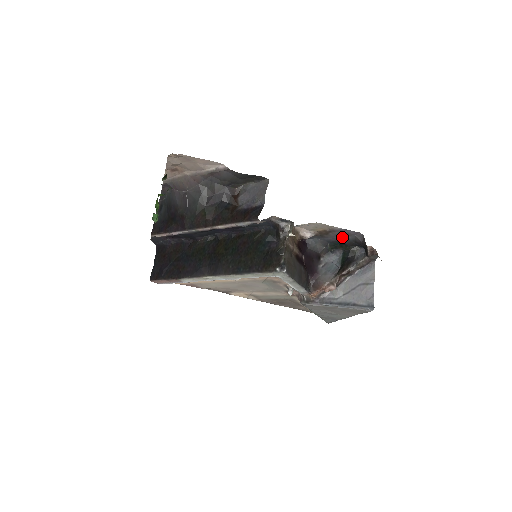
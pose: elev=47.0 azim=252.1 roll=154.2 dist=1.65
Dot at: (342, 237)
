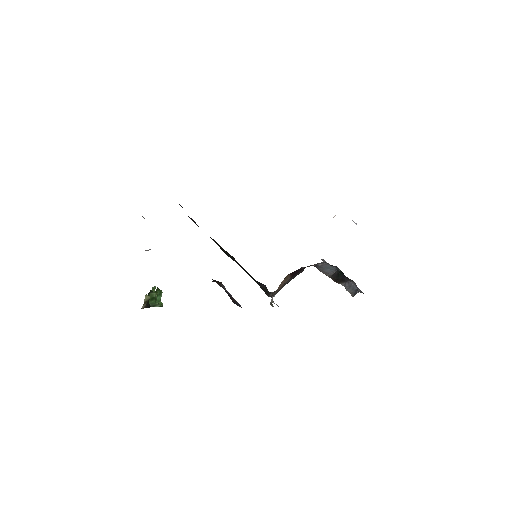
Dot at: occluded
